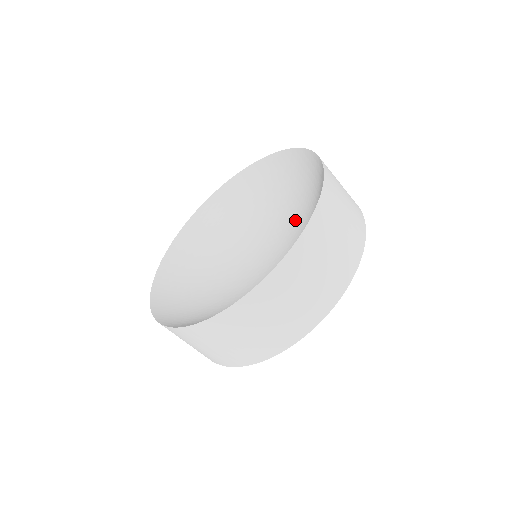
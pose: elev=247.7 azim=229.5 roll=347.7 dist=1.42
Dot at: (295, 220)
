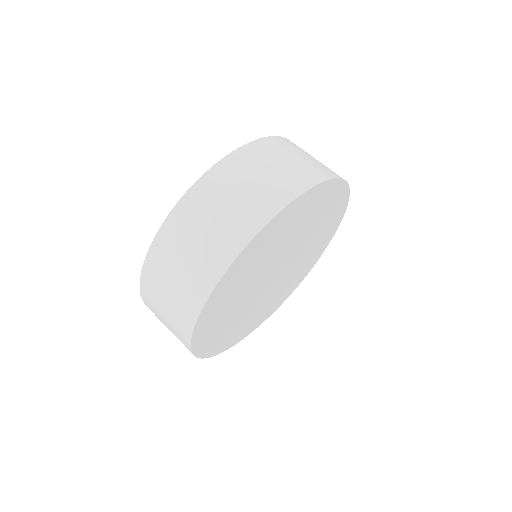
Dot at: occluded
